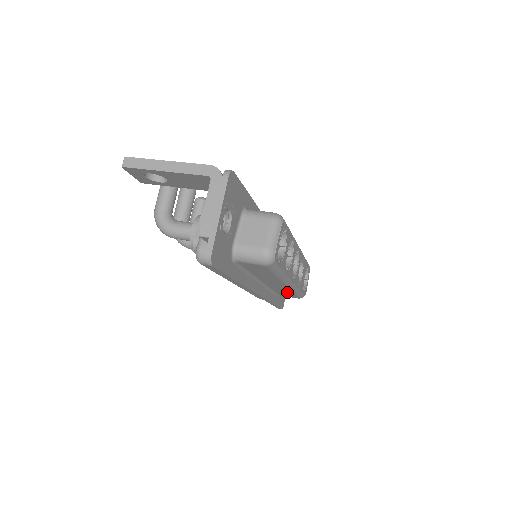
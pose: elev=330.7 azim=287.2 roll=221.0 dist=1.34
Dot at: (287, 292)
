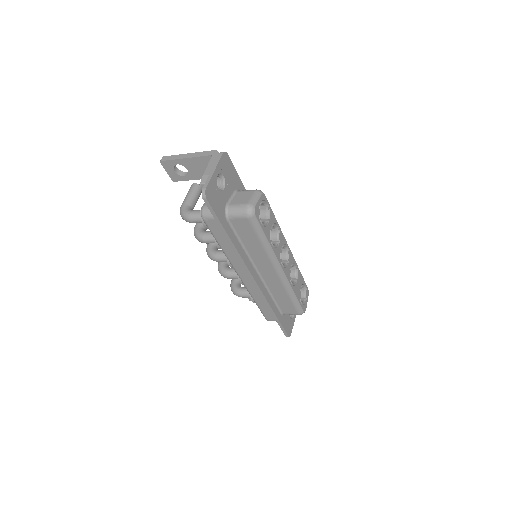
Dot at: (284, 296)
